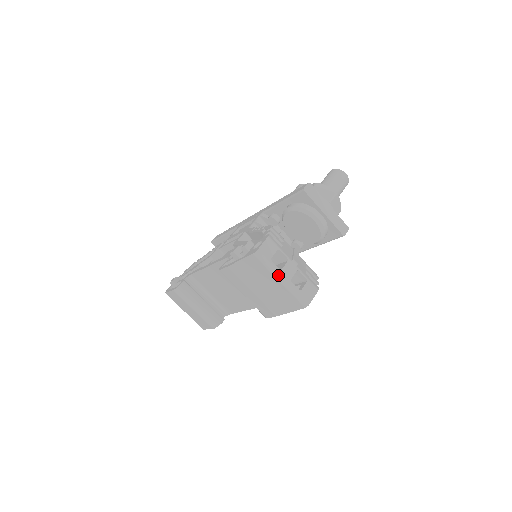
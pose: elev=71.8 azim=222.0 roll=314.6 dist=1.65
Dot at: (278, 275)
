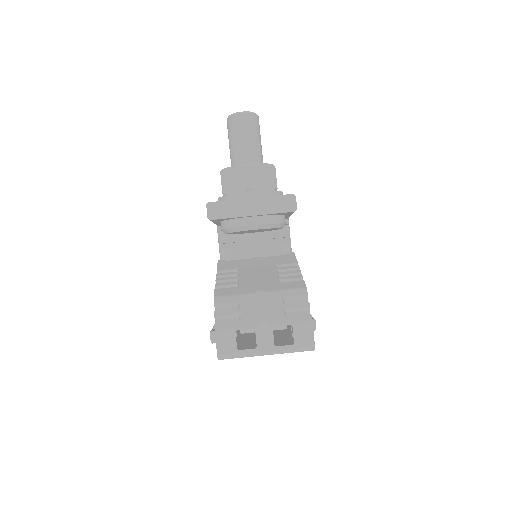
Dot at: (259, 354)
